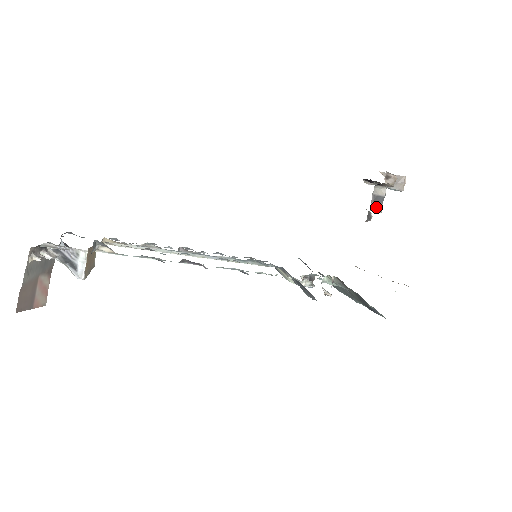
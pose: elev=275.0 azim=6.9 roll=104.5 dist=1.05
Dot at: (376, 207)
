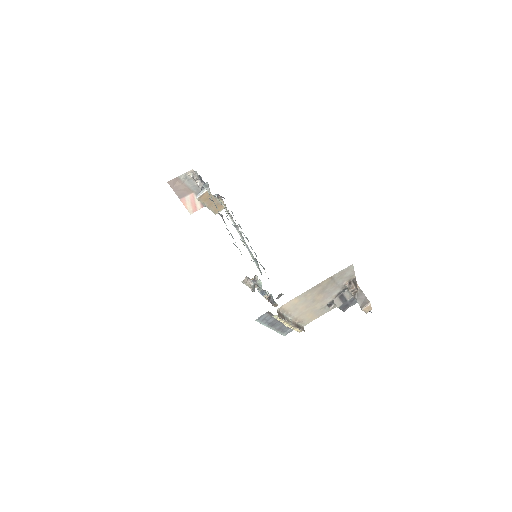
Dot at: (338, 302)
